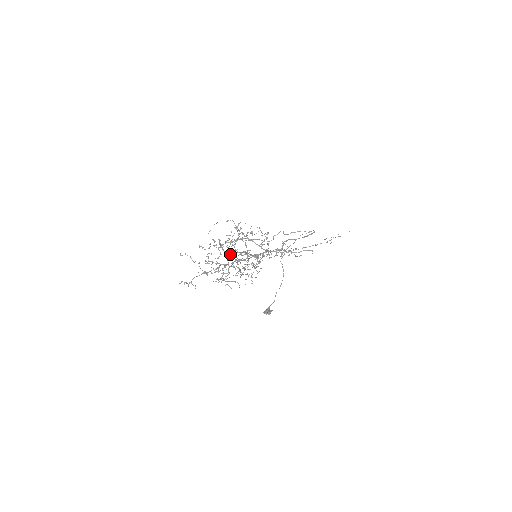
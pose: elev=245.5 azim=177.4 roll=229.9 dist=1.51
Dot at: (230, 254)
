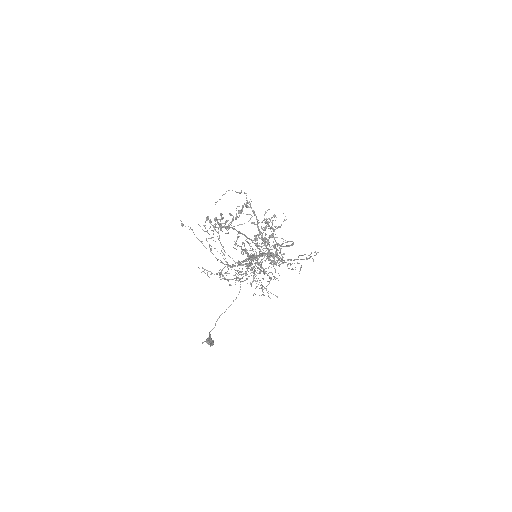
Dot at: occluded
